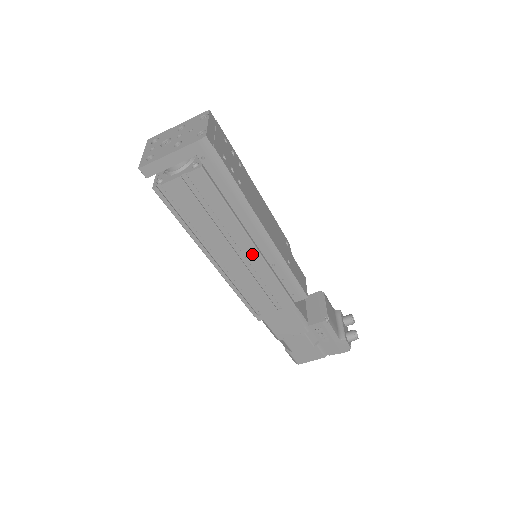
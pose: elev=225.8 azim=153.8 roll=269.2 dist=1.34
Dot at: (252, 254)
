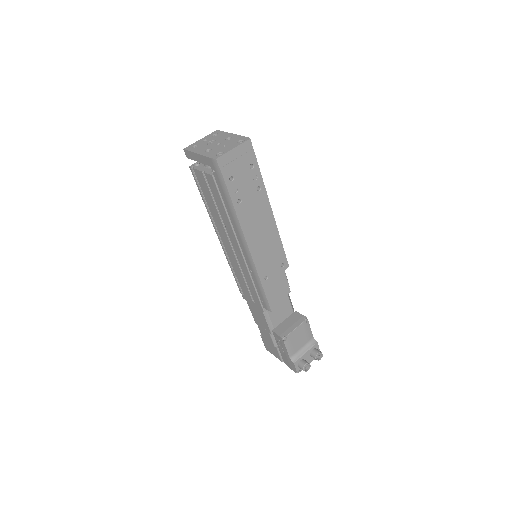
Dot at: (239, 253)
